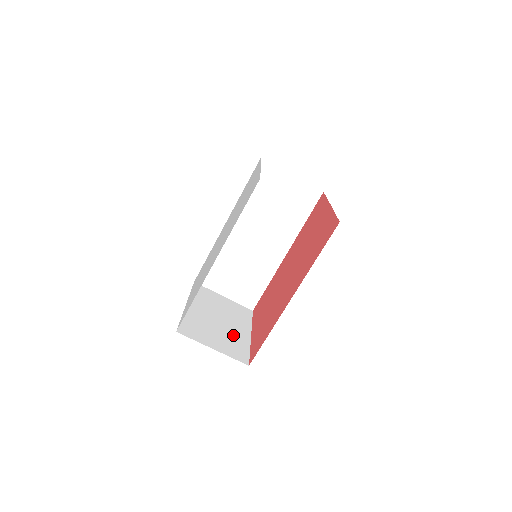
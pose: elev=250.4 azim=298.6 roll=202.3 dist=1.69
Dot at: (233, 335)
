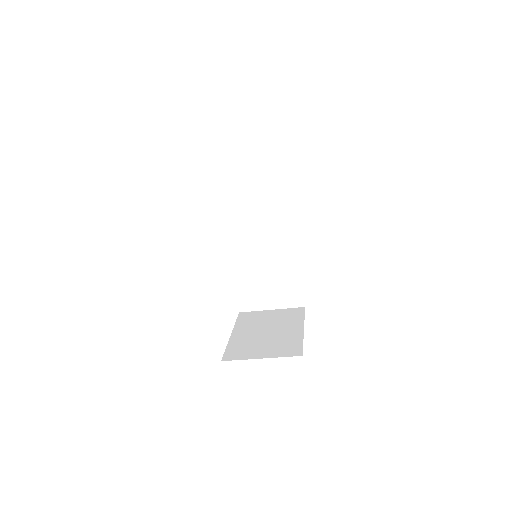
Dot at: (283, 337)
